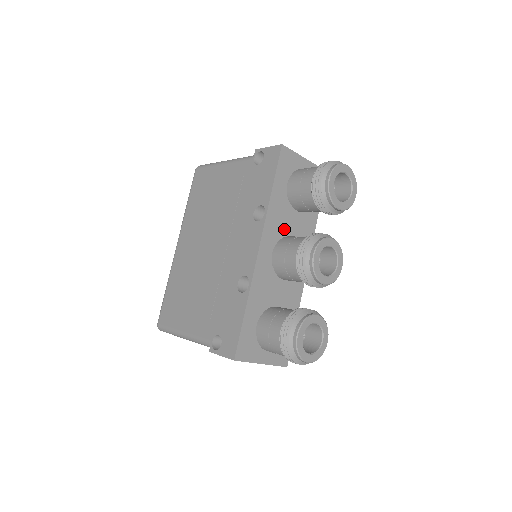
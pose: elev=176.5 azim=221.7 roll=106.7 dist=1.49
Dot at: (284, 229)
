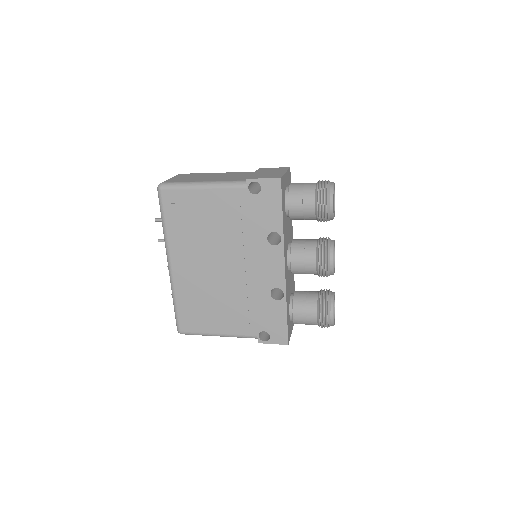
Dot at: (287, 238)
